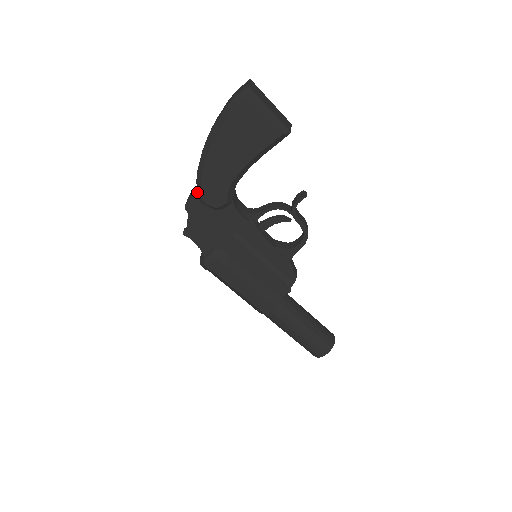
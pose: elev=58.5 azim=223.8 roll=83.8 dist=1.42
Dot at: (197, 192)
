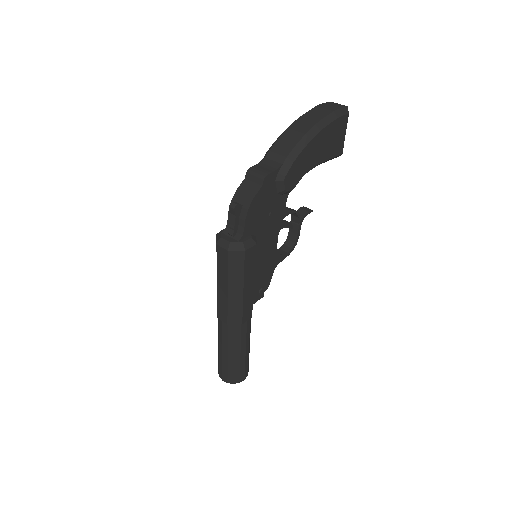
Dot at: (281, 168)
